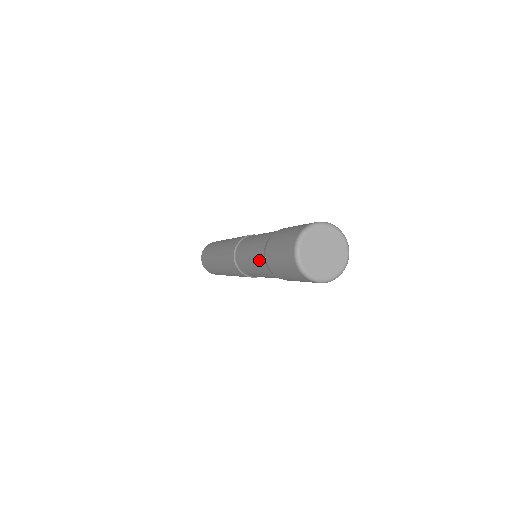
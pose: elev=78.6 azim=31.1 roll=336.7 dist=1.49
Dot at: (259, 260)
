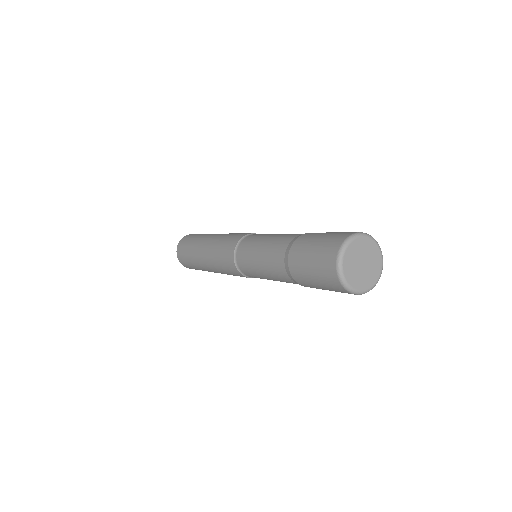
Dot at: (281, 242)
